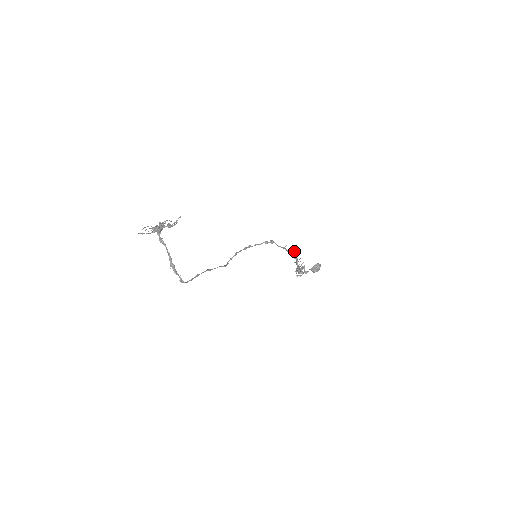
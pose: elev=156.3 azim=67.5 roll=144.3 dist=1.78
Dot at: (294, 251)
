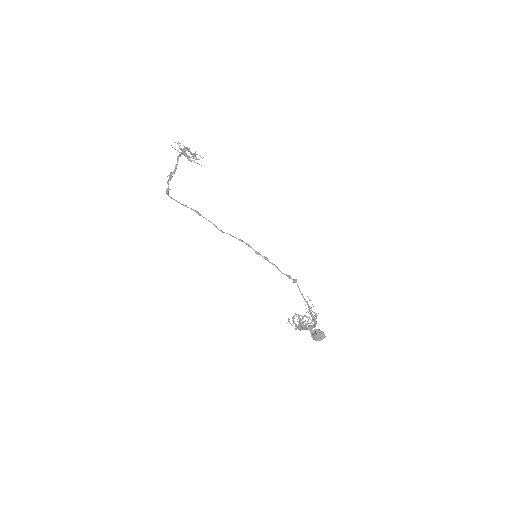
Dot at: occluded
